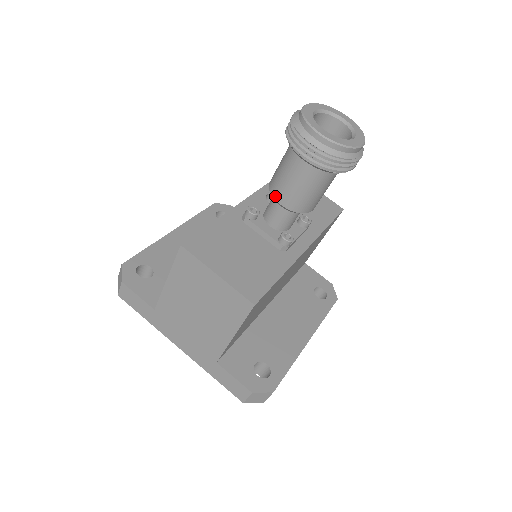
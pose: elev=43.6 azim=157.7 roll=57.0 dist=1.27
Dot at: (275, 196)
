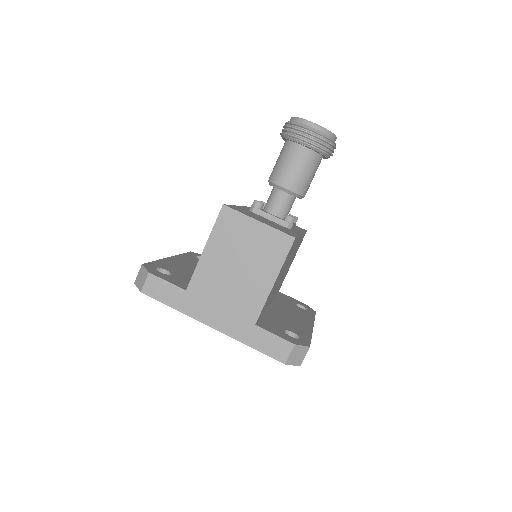
Dot at: (279, 183)
